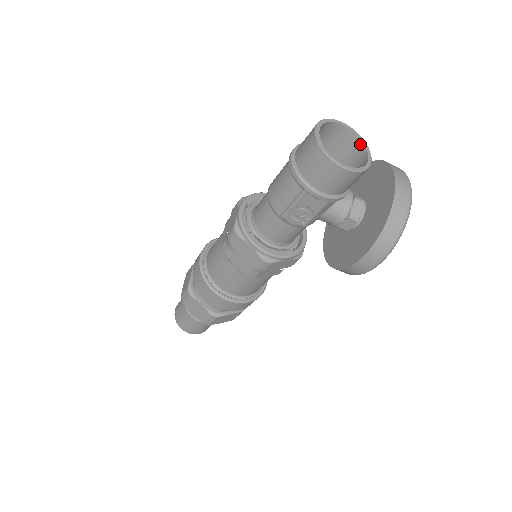
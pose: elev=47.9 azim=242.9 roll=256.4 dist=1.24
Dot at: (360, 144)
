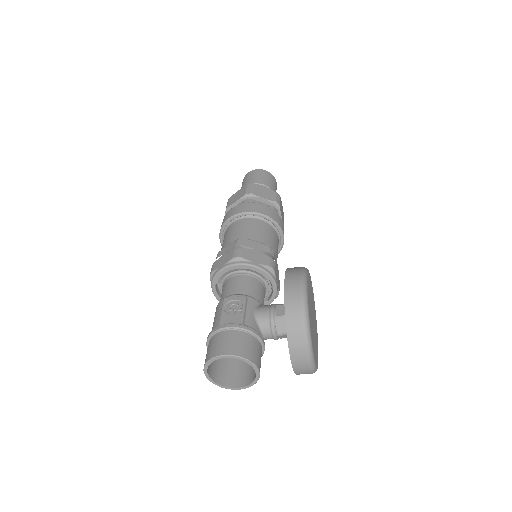
Dot at: (247, 360)
